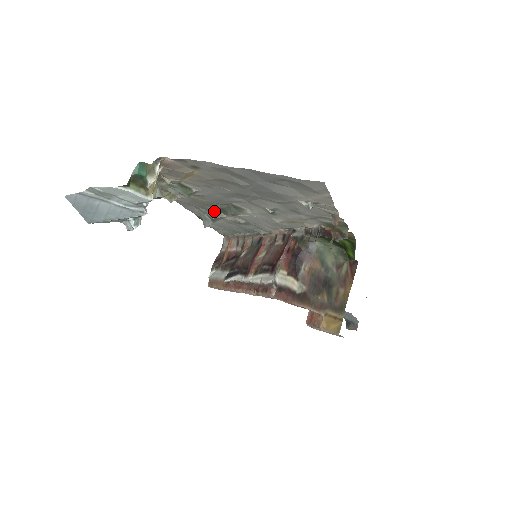
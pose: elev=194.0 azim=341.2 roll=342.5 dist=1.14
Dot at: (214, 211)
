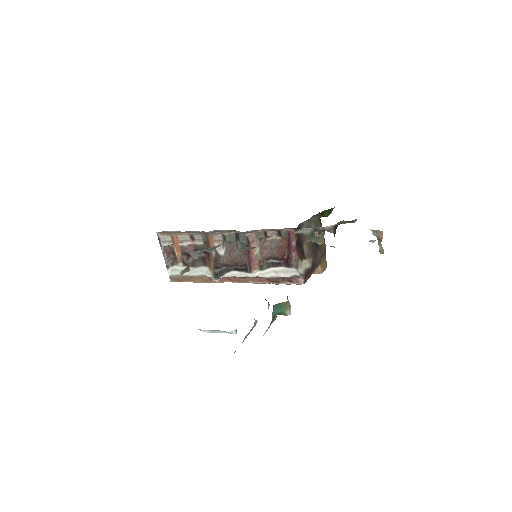
Dot at: (214, 247)
